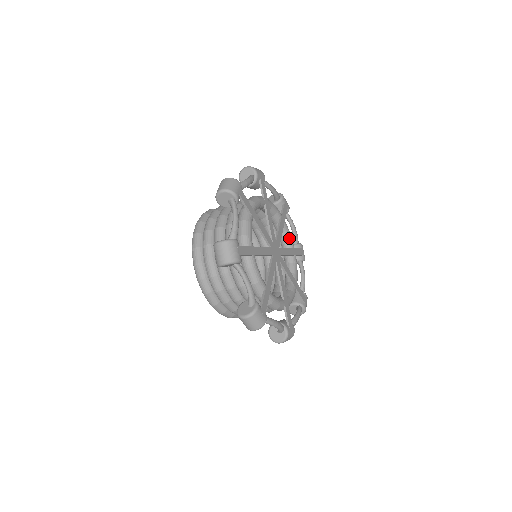
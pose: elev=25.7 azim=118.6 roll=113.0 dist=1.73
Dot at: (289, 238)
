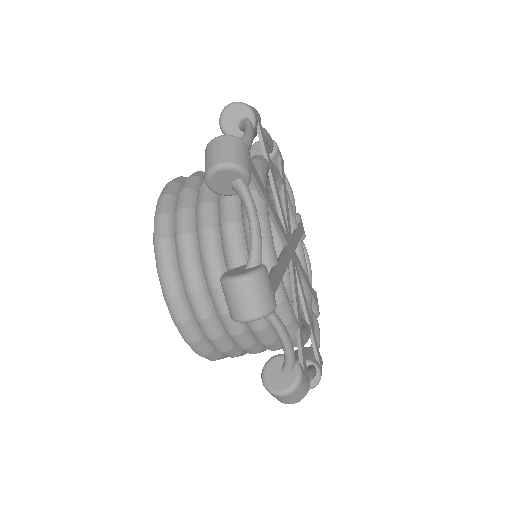
Dot at: (292, 213)
